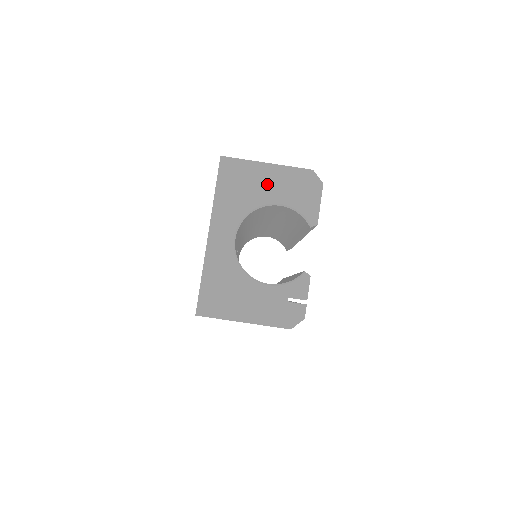
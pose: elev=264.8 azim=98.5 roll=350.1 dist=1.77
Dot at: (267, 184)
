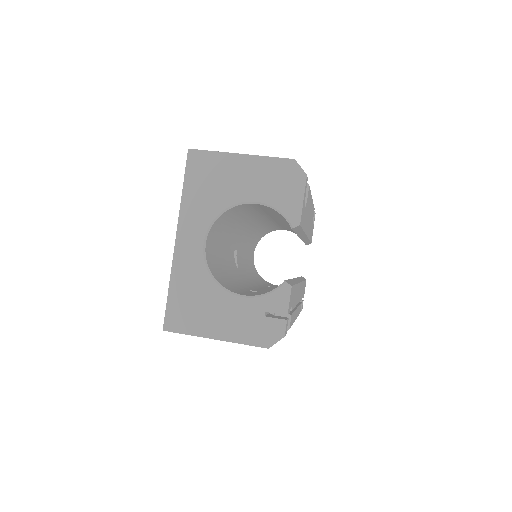
Dot at: (241, 179)
